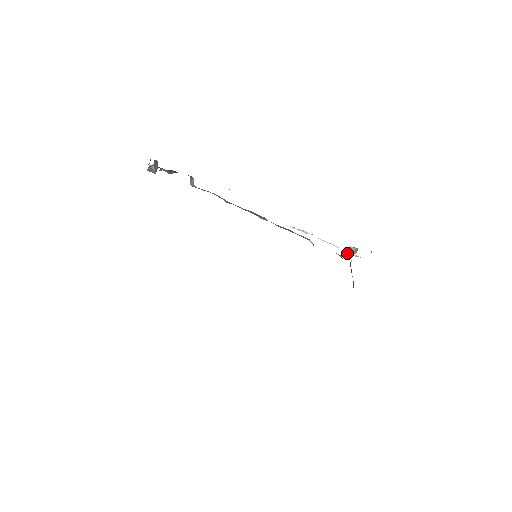
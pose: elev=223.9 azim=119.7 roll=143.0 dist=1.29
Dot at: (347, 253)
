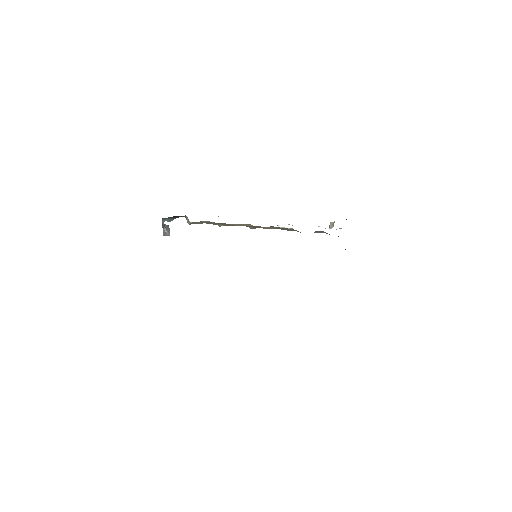
Dot at: (329, 228)
